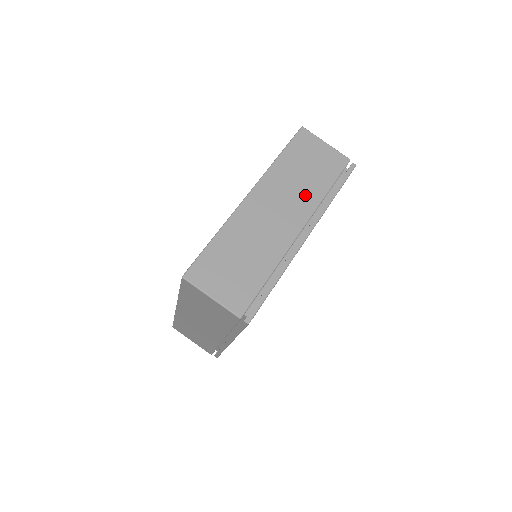
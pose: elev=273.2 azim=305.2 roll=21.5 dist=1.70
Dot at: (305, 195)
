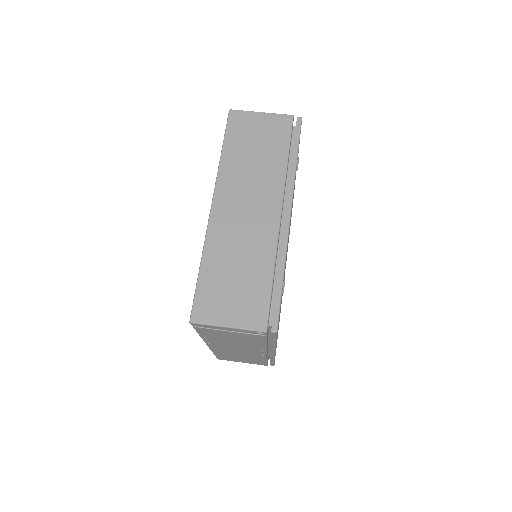
Dot at: occluded
